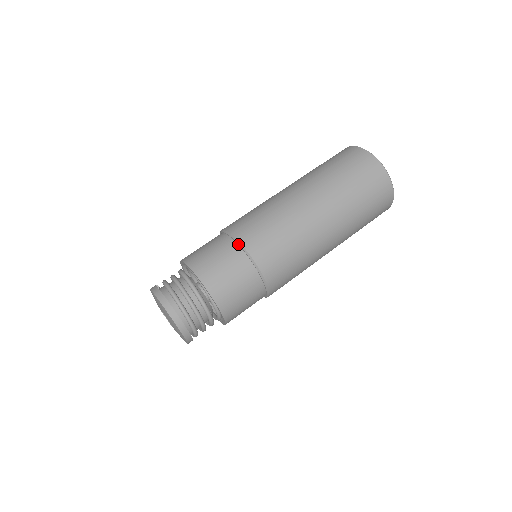
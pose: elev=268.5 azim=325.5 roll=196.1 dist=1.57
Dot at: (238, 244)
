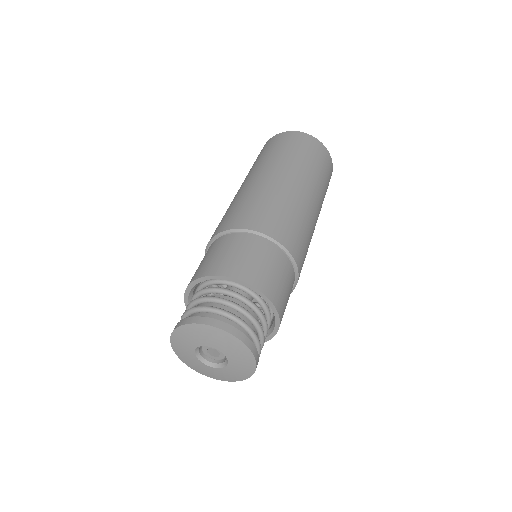
Dot at: (285, 252)
